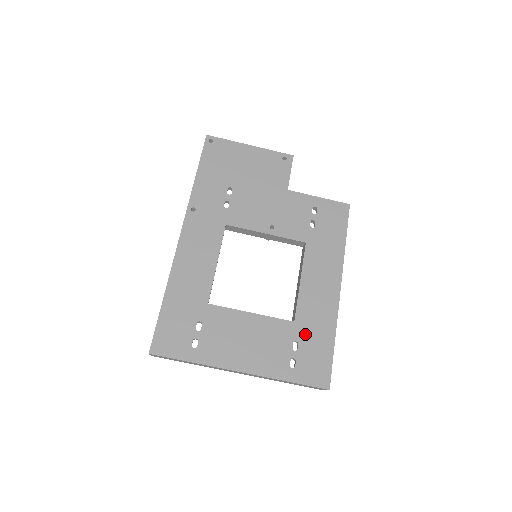
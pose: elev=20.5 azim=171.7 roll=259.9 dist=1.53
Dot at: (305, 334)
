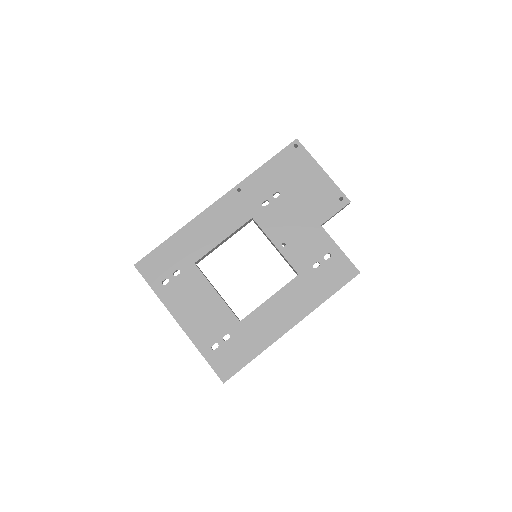
Dot at: (240, 335)
